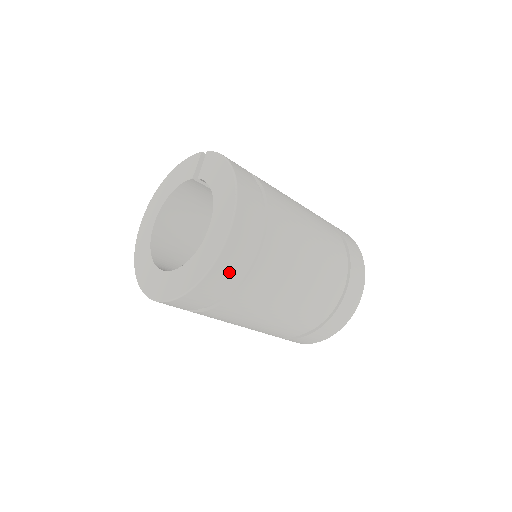
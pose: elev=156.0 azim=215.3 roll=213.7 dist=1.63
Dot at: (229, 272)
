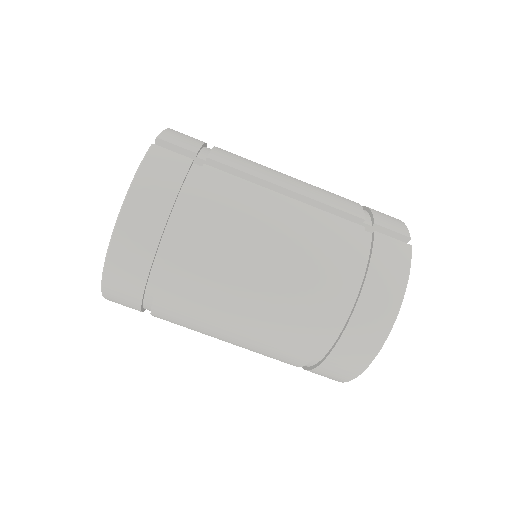
Dot at: (126, 305)
